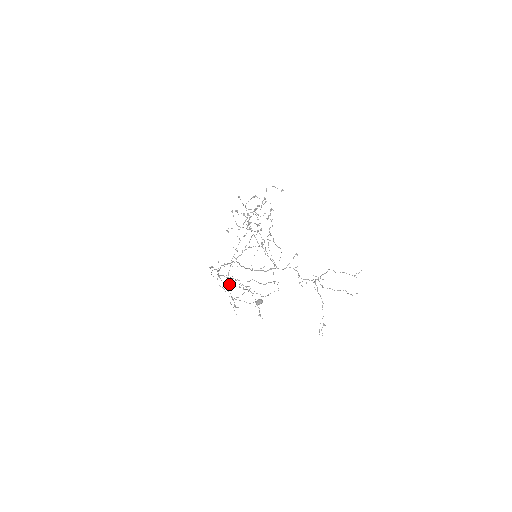
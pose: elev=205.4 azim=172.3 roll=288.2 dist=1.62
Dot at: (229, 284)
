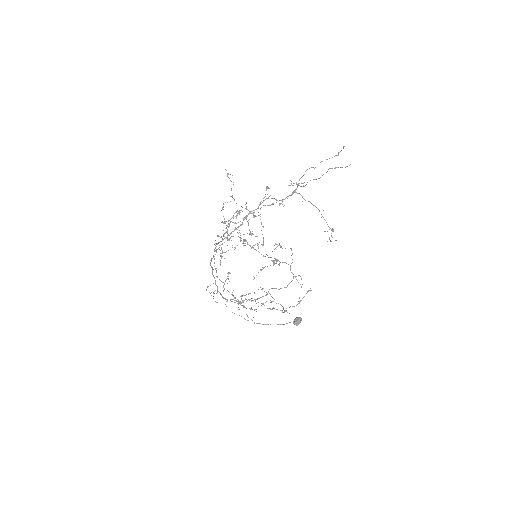
Dot at: occluded
